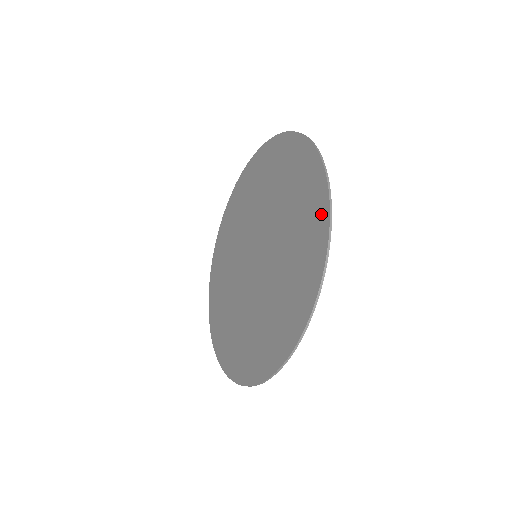
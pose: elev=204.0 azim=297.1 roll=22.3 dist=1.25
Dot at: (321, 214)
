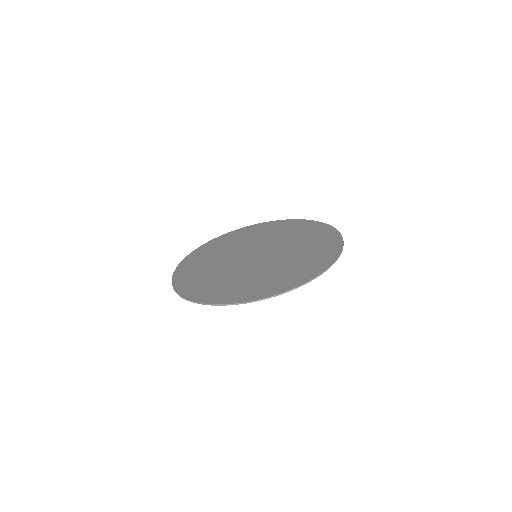
Dot at: (302, 222)
